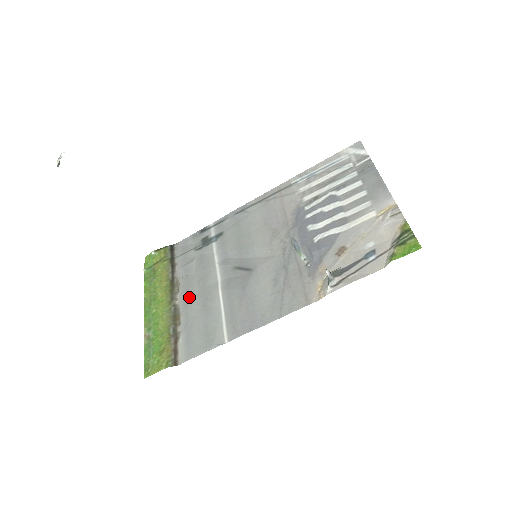
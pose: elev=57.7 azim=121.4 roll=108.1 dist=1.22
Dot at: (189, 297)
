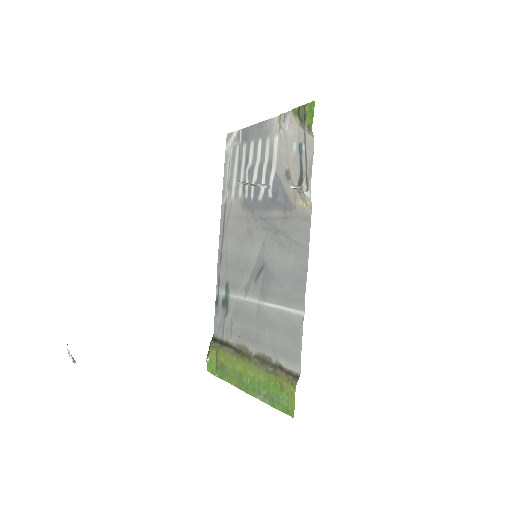
Dot at: (255, 338)
